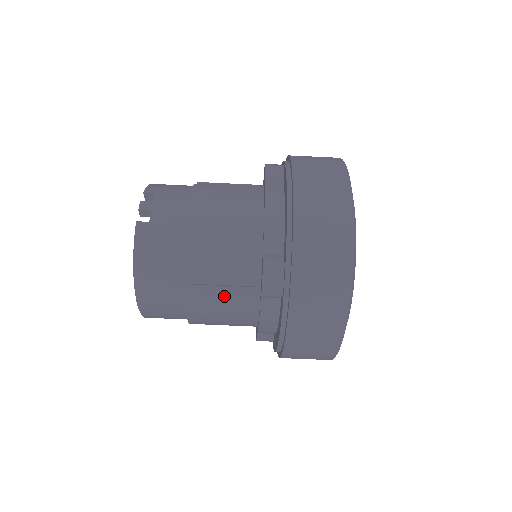
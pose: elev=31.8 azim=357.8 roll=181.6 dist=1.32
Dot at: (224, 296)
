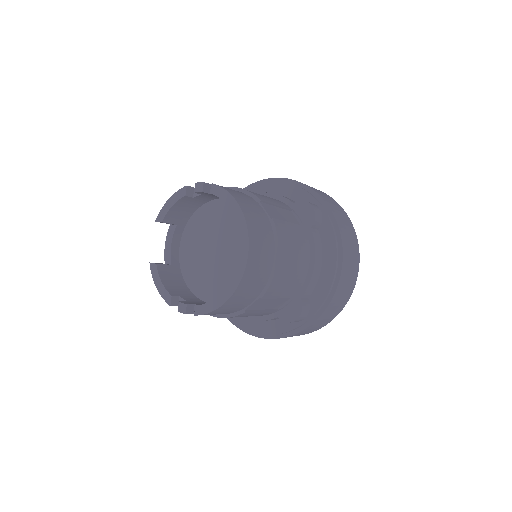
Dot at: (293, 231)
